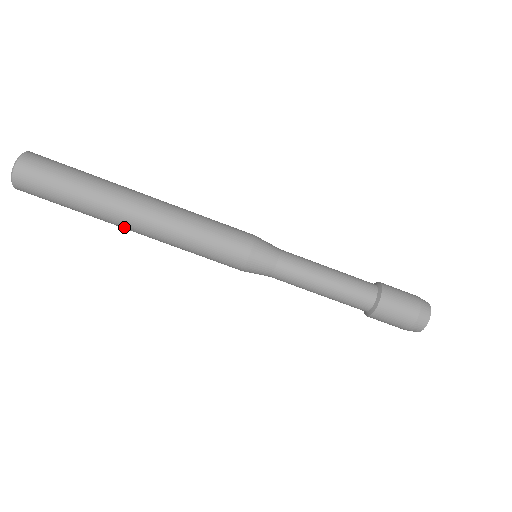
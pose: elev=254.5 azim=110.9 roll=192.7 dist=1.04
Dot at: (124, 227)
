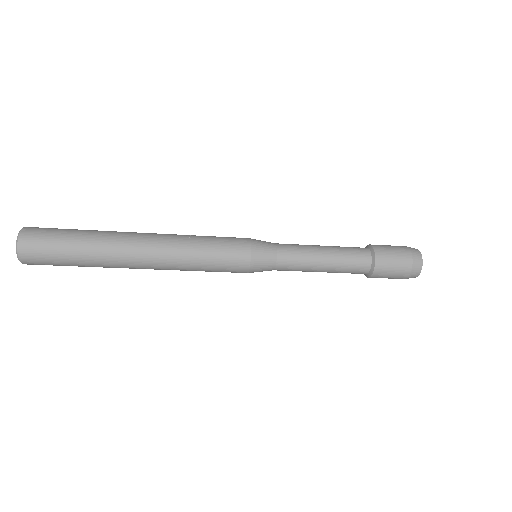
Dot at: occluded
